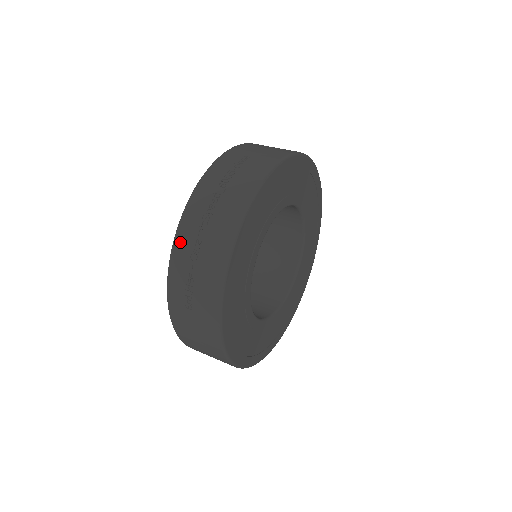
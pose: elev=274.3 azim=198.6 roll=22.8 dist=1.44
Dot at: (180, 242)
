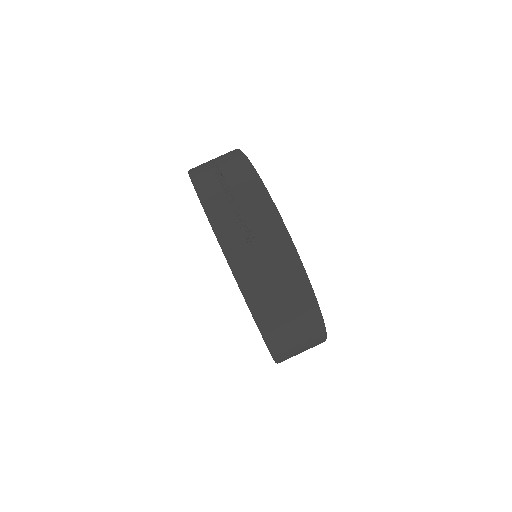
Dot at: (209, 200)
